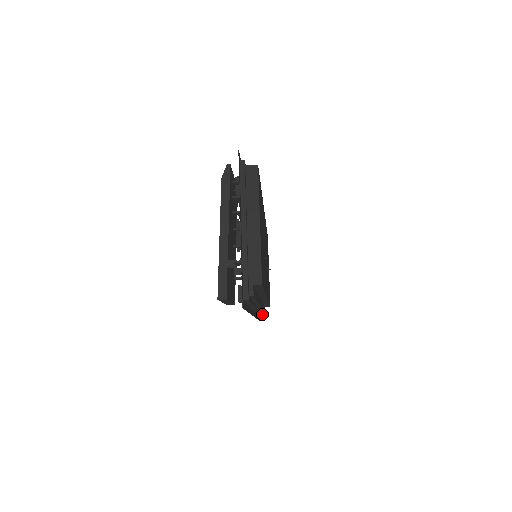
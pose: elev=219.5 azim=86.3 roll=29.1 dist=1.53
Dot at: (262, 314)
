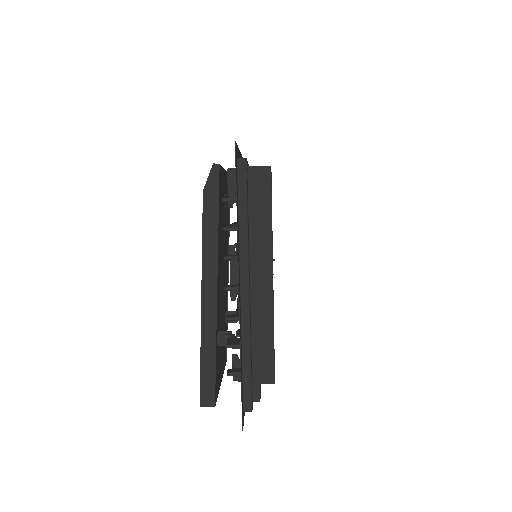
Dot at: occluded
